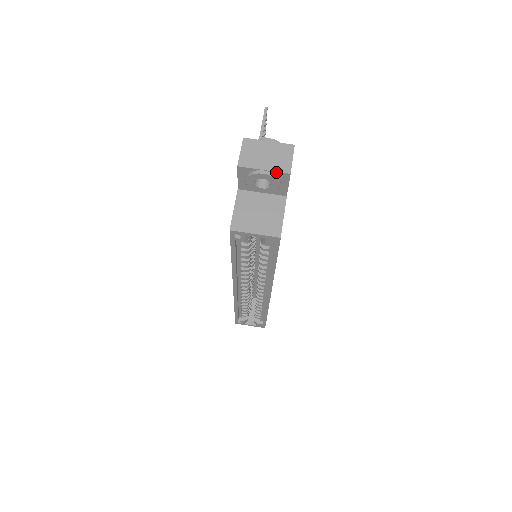
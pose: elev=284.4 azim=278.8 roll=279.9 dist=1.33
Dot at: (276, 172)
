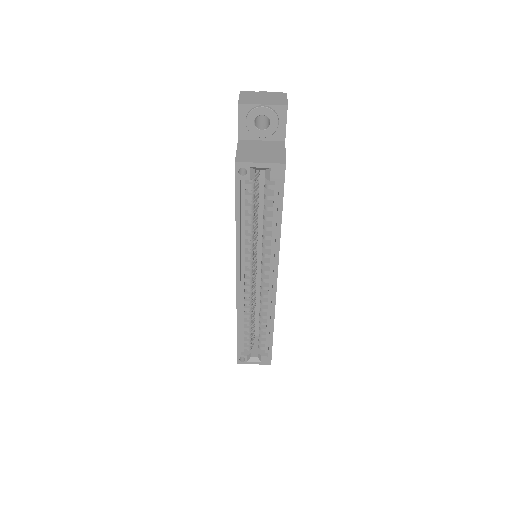
Dot at: (274, 106)
